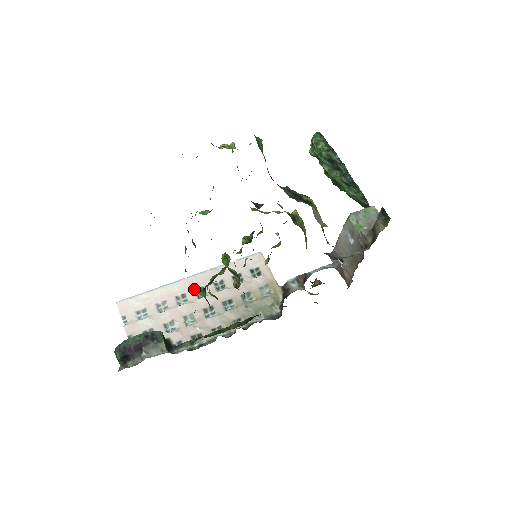
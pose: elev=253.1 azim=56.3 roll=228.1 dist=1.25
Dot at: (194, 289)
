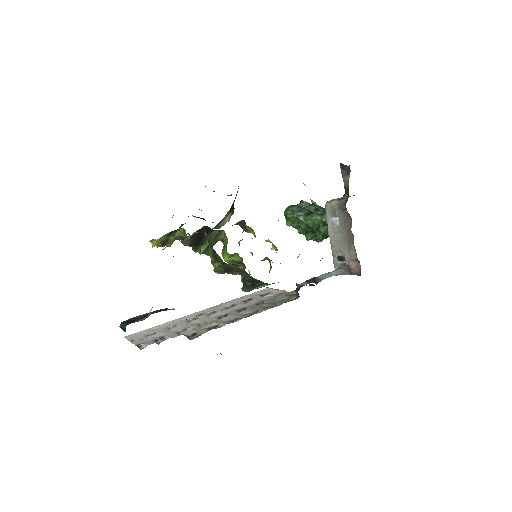
Dot at: (205, 314)
